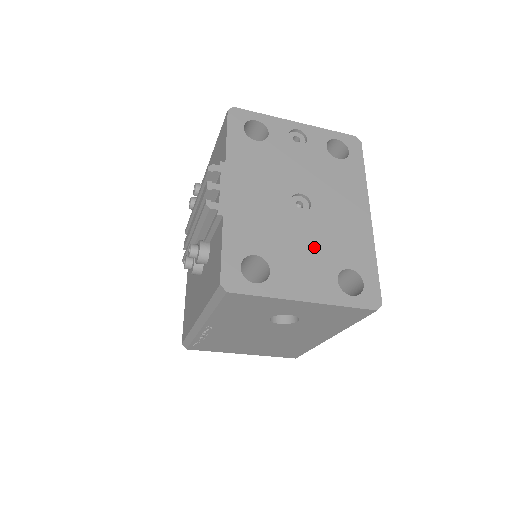
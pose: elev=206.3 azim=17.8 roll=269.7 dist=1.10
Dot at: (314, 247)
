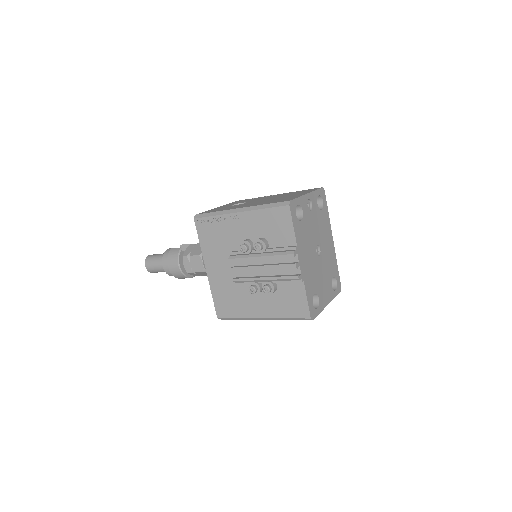
Dot at: (325, 274)
